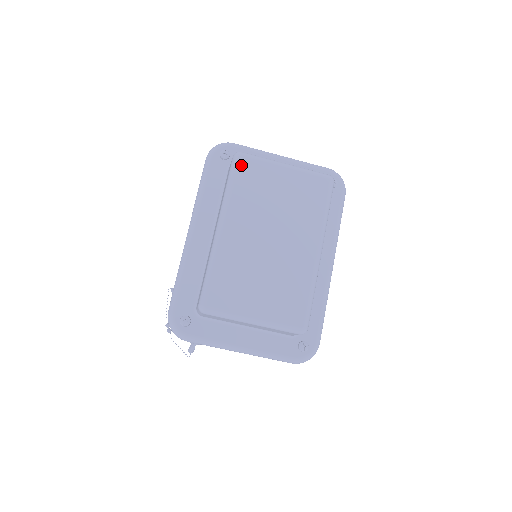
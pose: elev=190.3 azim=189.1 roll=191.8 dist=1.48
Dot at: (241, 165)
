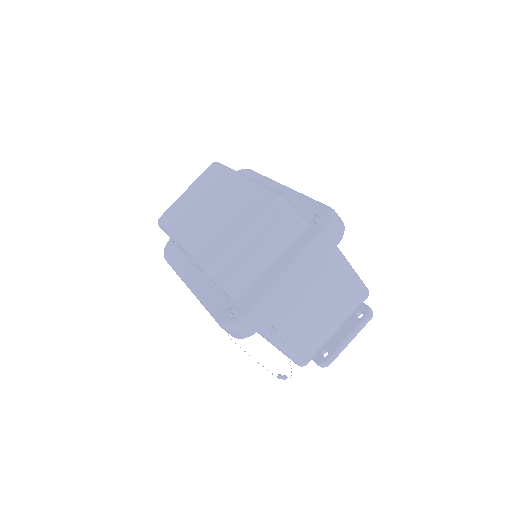
Dot at: (163, 219)
